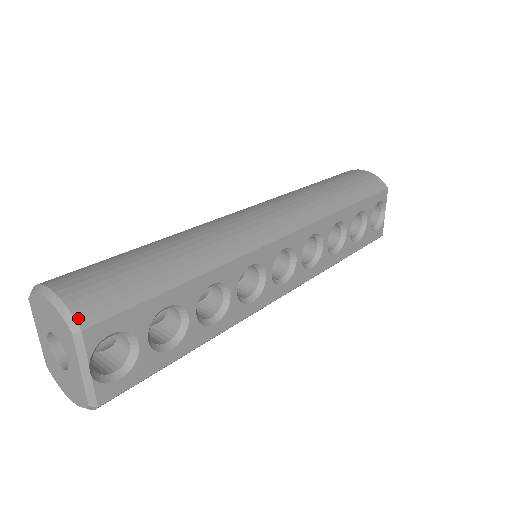
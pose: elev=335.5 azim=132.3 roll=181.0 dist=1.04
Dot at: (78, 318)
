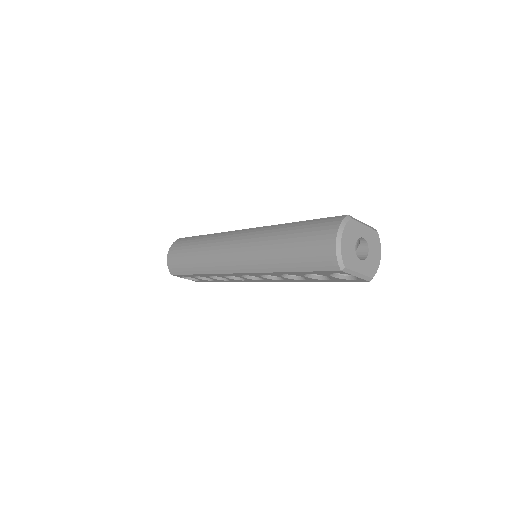
Dot at: (170, 271)
